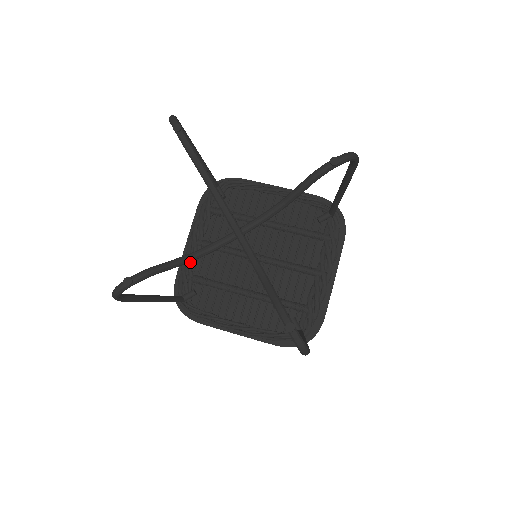
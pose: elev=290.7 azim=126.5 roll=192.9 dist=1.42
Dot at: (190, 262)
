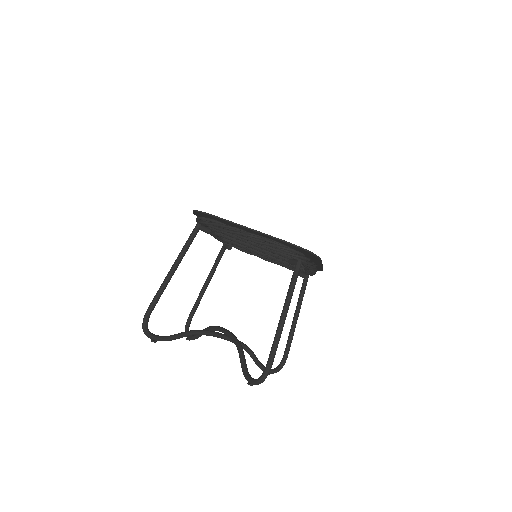
Dot at: (215, 237)
